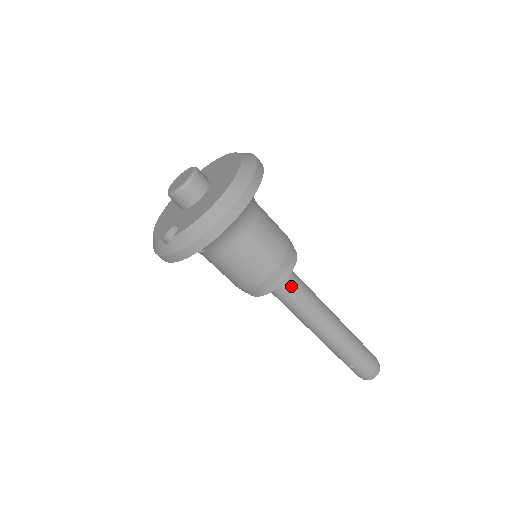
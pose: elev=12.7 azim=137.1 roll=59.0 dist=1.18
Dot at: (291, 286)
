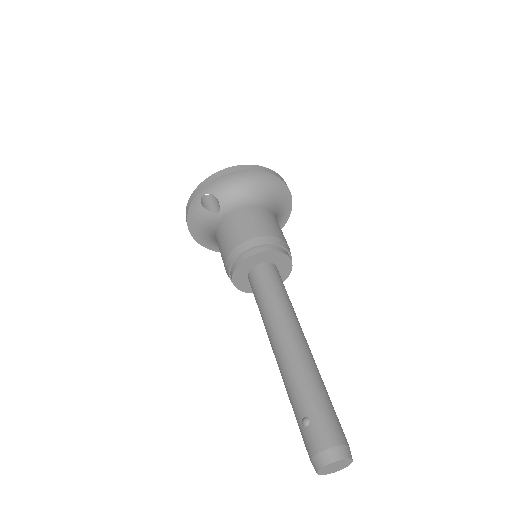
Dot at: (273, 277)
